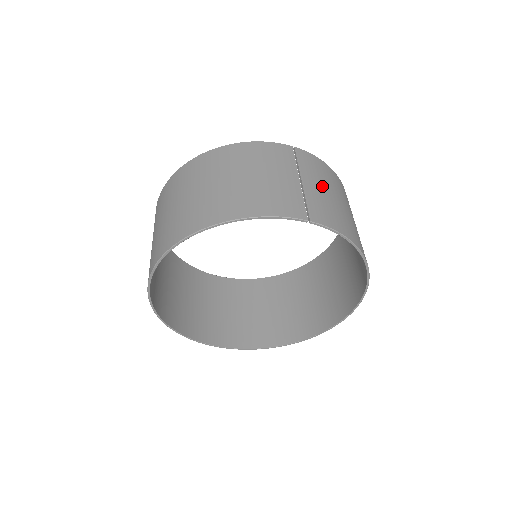
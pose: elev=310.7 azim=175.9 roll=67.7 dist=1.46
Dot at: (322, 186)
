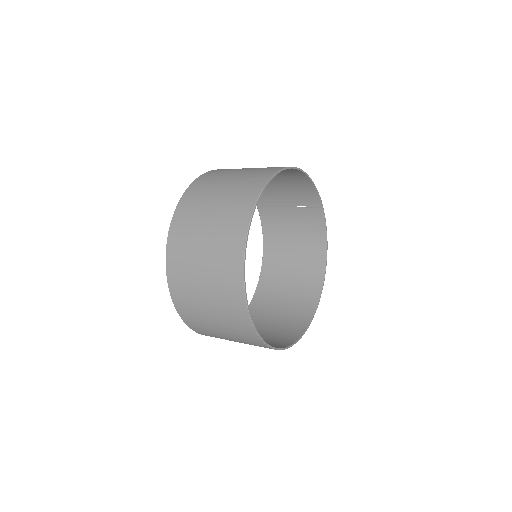
Dot at: (290, 221)
